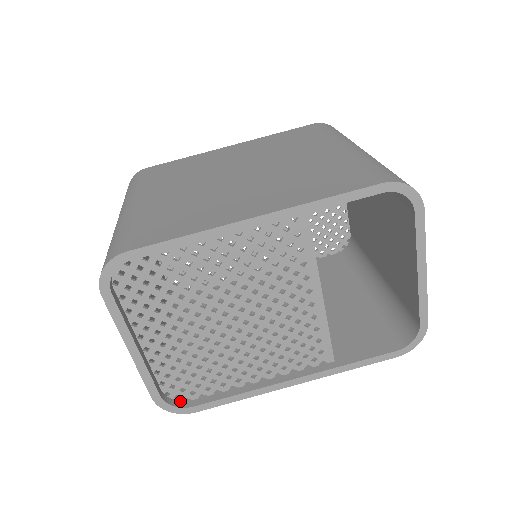
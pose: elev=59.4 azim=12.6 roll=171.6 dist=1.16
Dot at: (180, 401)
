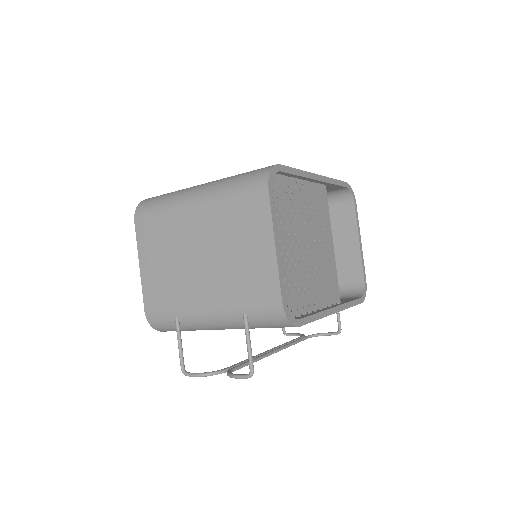
Dot at: occluded
